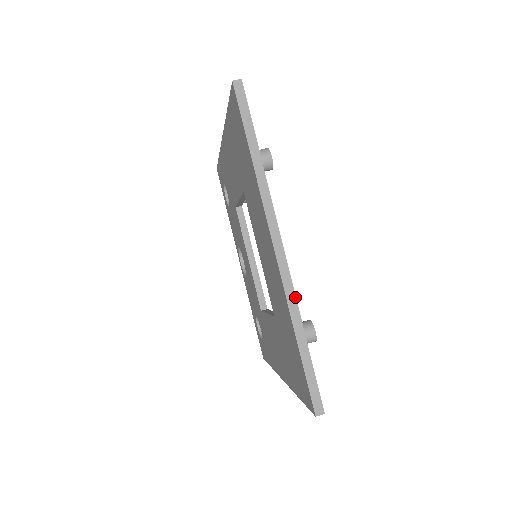
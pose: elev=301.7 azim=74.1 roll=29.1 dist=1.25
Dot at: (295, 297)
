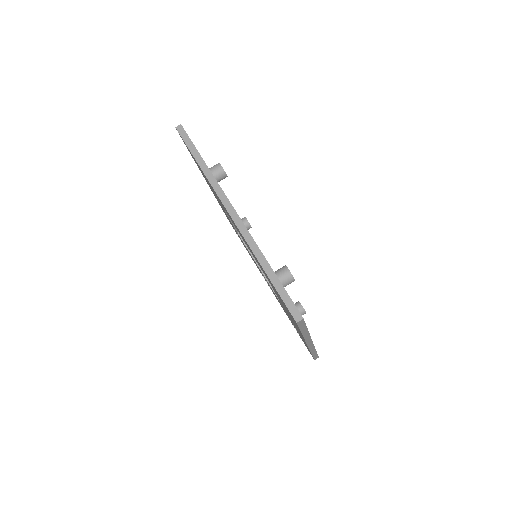
Dot at: (254, 242)
